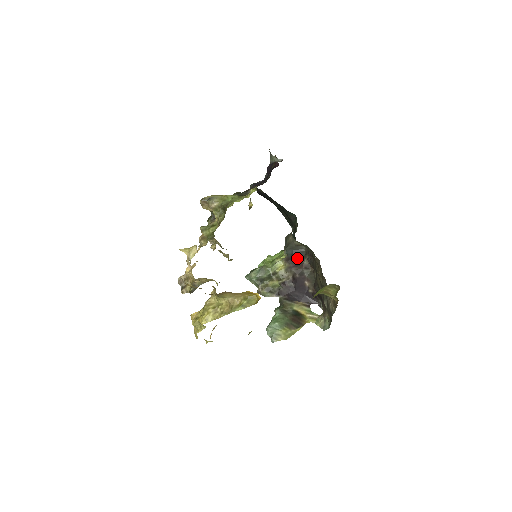
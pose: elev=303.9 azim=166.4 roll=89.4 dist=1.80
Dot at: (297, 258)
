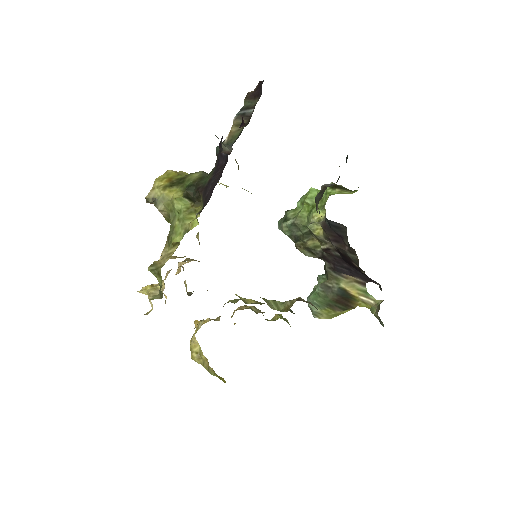
Dot at: (336, 232)
